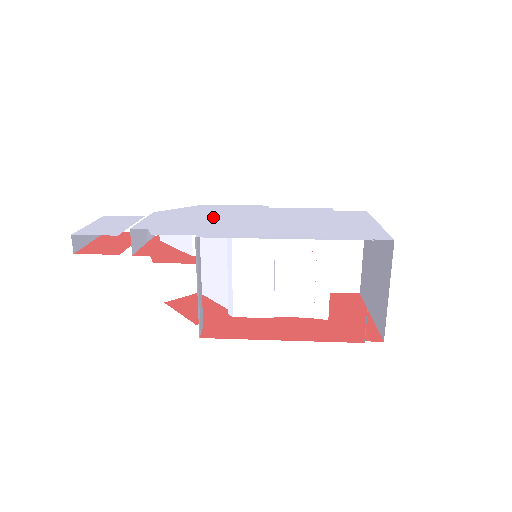
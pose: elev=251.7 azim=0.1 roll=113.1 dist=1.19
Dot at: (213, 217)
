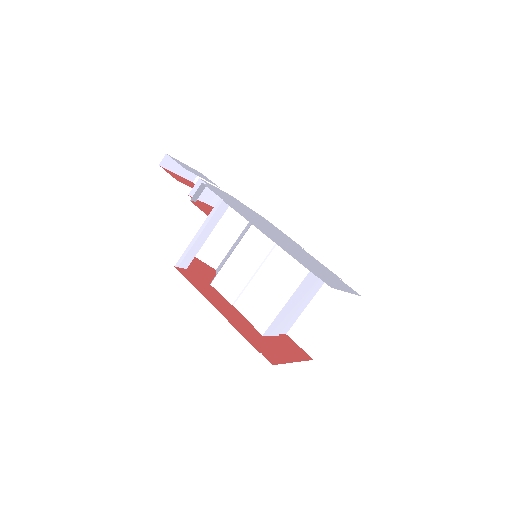
Dot at: (255, 216)
